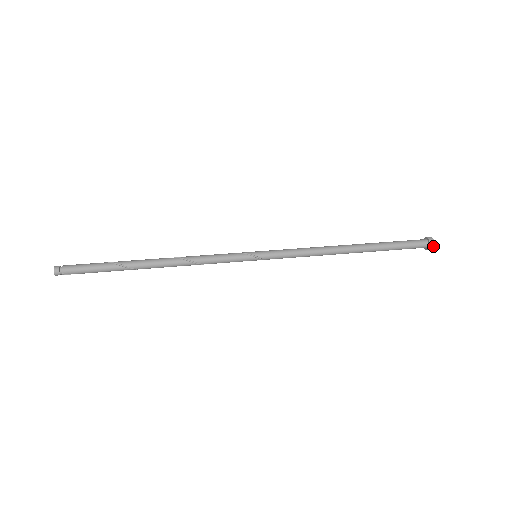
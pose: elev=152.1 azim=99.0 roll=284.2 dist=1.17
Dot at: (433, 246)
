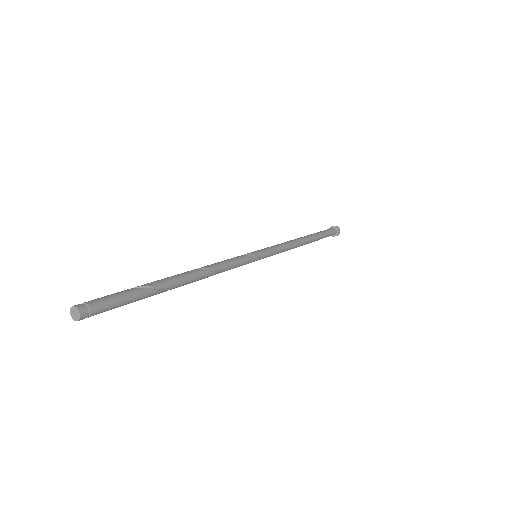
Dot at: occluded
